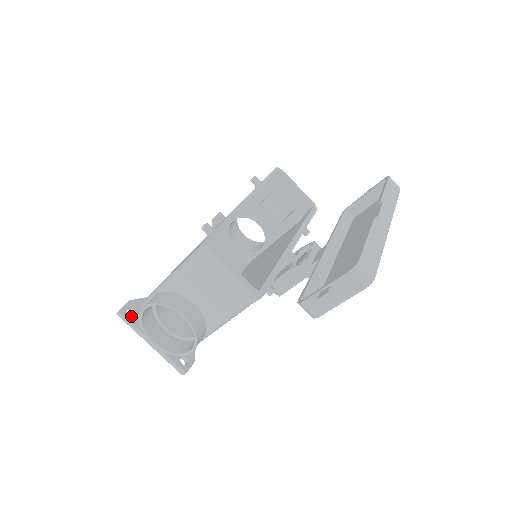
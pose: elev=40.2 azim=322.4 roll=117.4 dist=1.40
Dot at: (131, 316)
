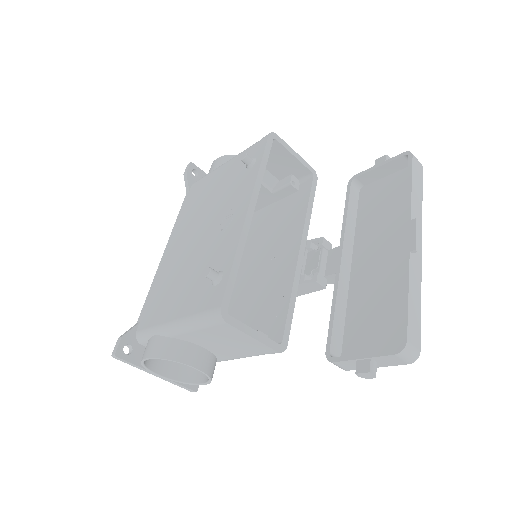
Dot at: (129, 355)
